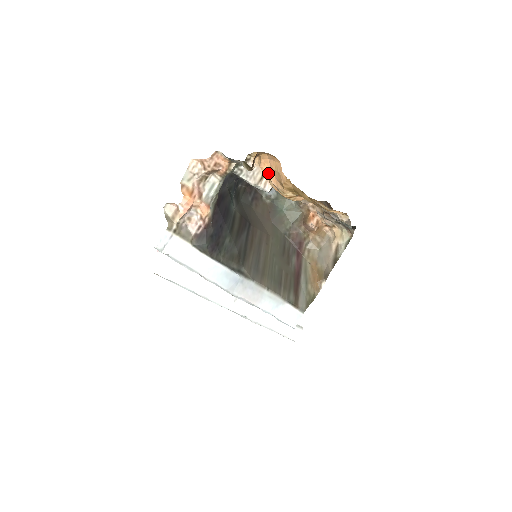
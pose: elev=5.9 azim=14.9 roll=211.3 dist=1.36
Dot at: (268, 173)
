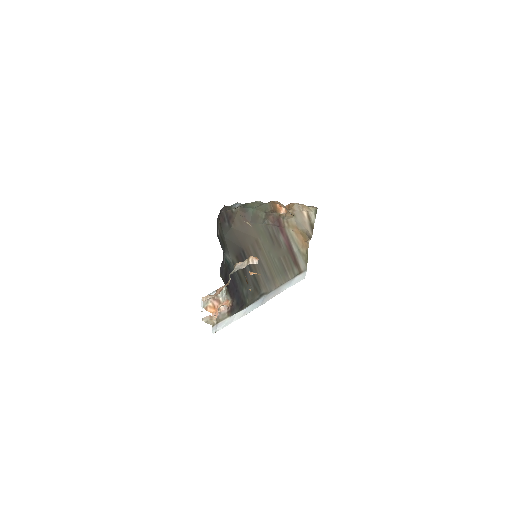
Dot at: (258, 274)
